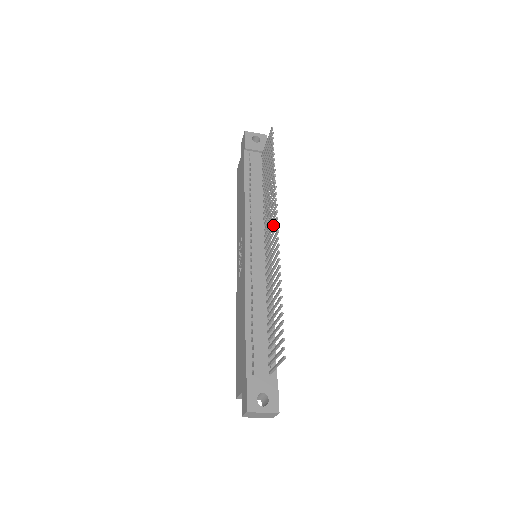
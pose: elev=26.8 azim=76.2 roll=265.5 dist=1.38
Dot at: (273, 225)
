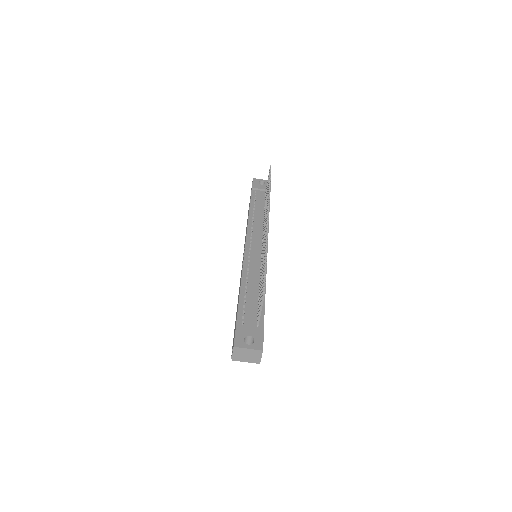
Dot at: occluded
